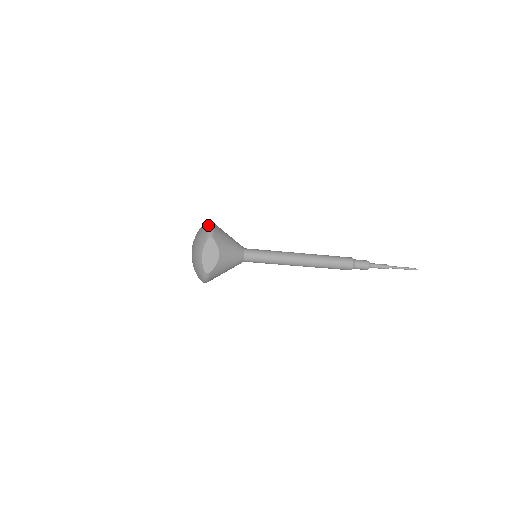
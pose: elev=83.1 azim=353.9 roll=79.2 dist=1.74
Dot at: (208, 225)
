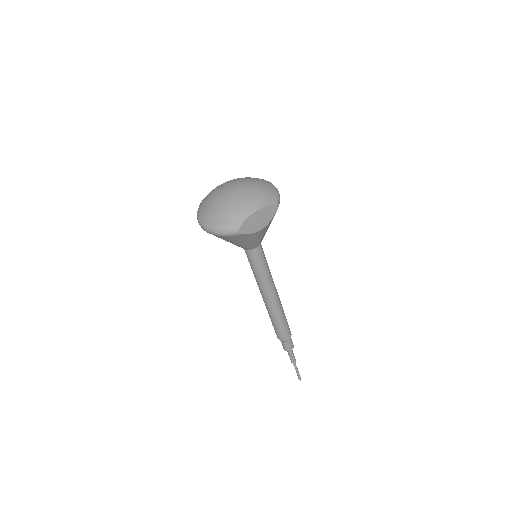
Dot at: occluded
